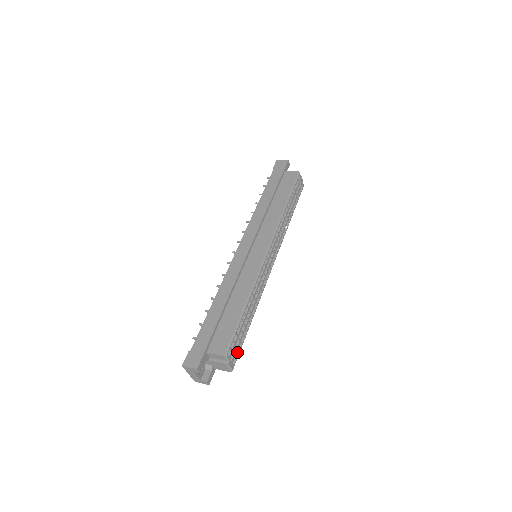
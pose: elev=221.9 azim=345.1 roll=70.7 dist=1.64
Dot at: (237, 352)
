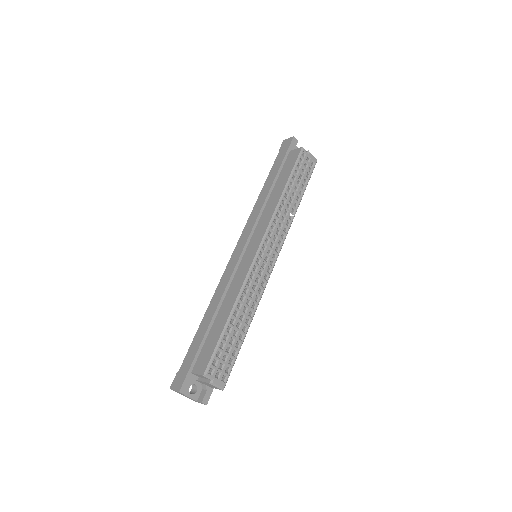
Dot at: (229, 368)
